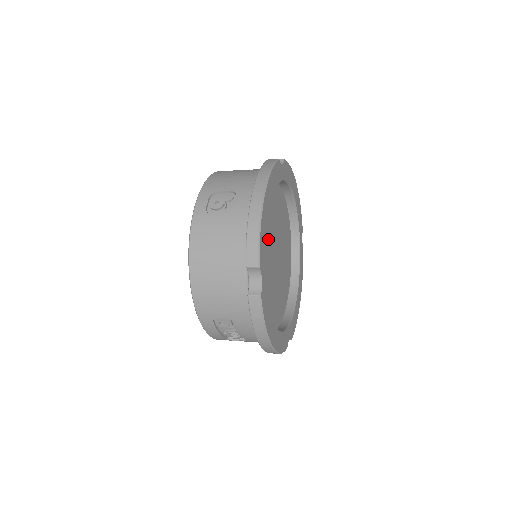
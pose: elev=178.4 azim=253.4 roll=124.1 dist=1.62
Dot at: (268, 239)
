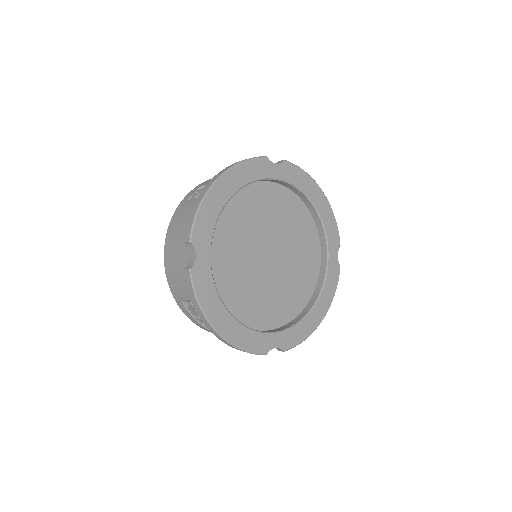
Dot at: (248, 233)
